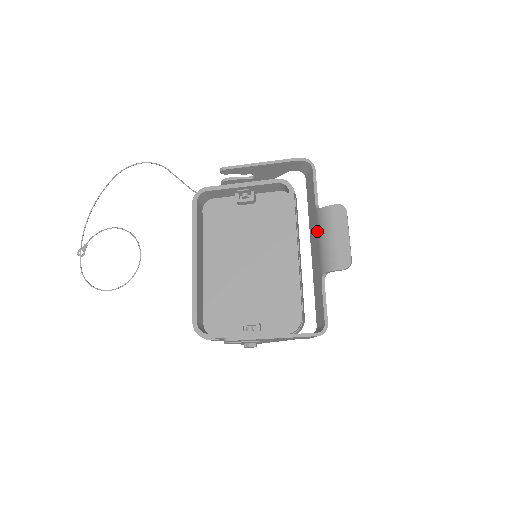
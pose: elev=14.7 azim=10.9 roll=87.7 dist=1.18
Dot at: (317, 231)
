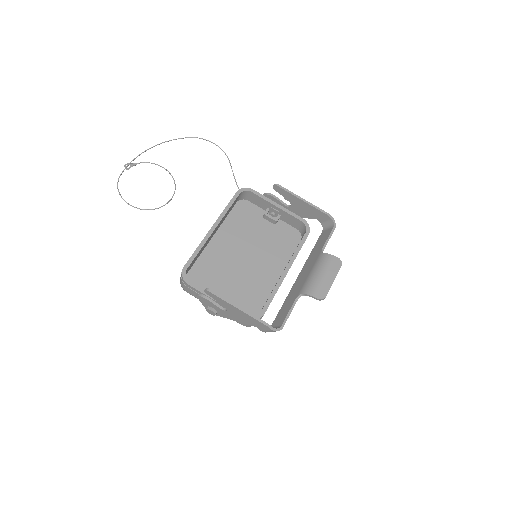
Dot at: (313, 266)
